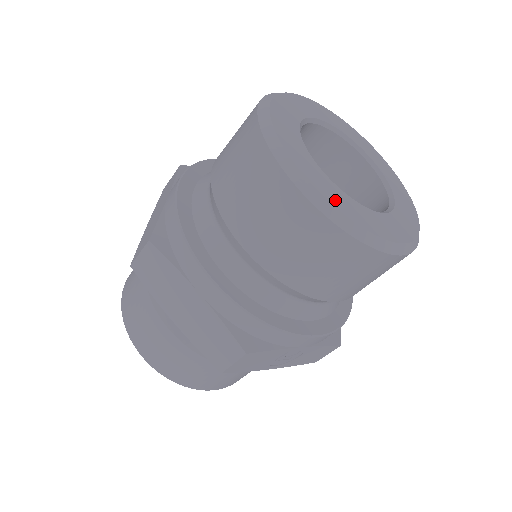
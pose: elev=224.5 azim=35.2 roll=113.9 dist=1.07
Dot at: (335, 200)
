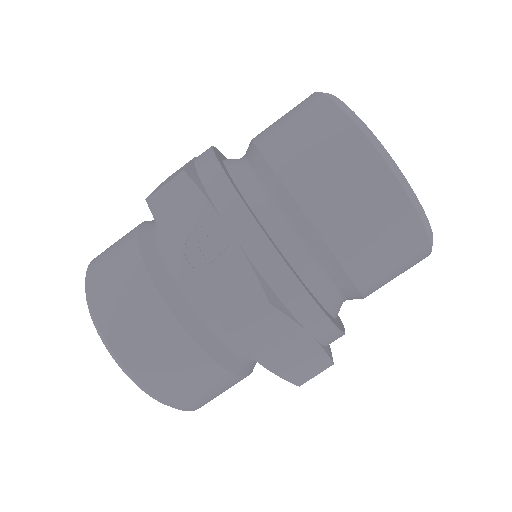
Dot at: occluded
